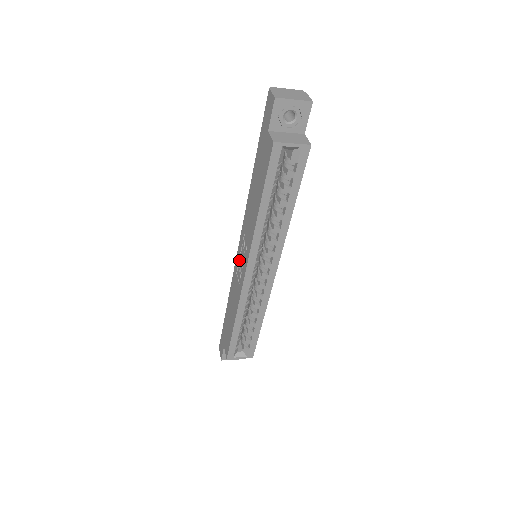
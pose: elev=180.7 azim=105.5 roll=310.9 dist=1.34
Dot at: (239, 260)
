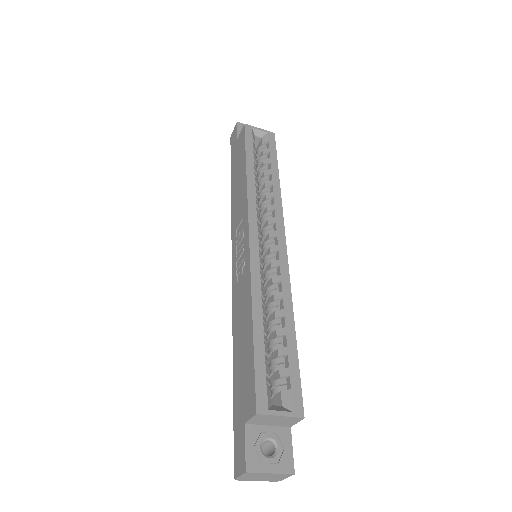
Dot at: (236, 265)
